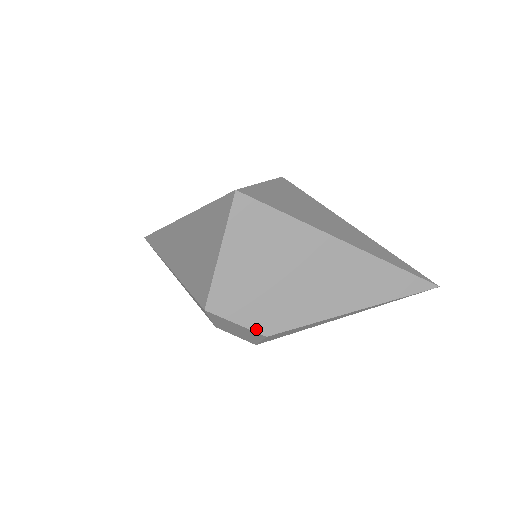
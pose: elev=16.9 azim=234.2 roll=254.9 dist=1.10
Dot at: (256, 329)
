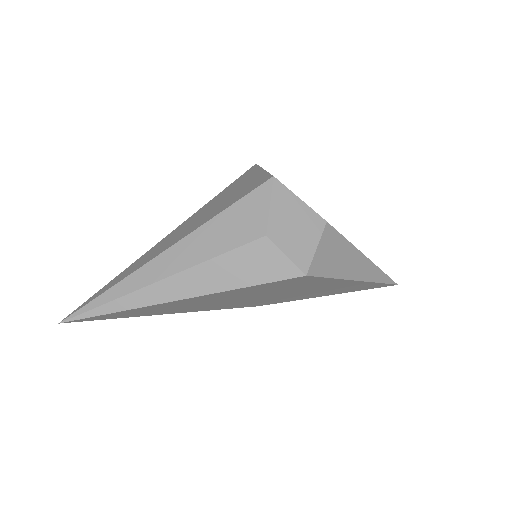
Dot at: occluded
